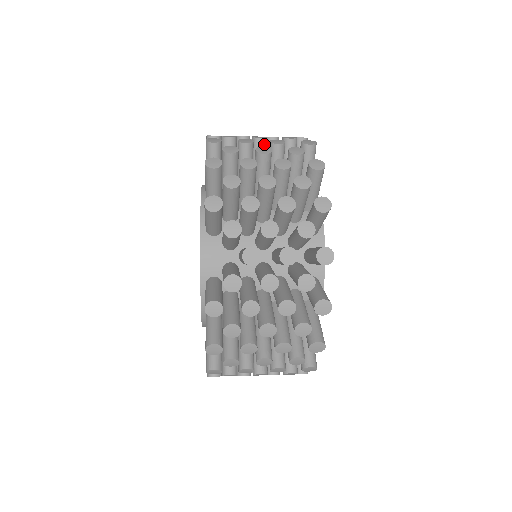
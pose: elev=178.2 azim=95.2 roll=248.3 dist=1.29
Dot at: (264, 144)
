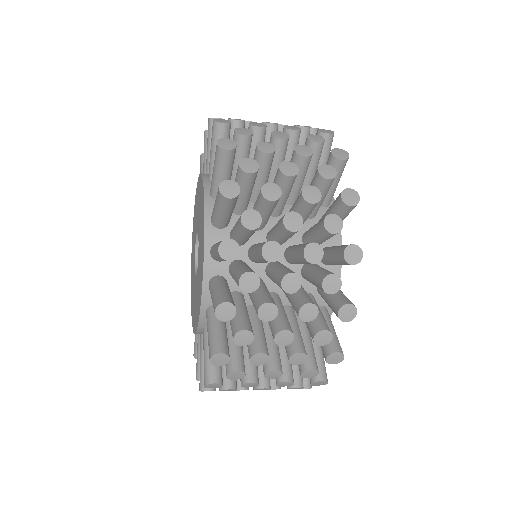
Dot at: occluded
